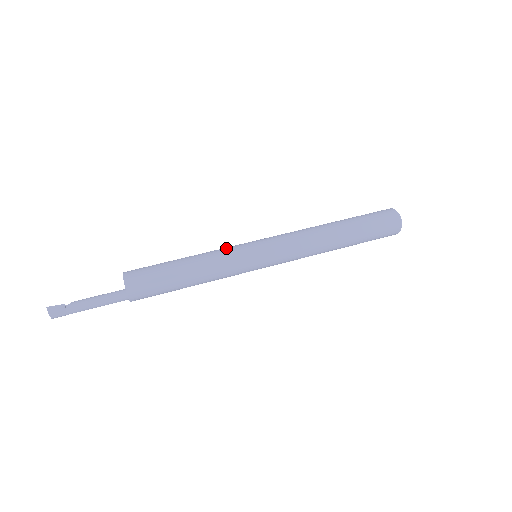
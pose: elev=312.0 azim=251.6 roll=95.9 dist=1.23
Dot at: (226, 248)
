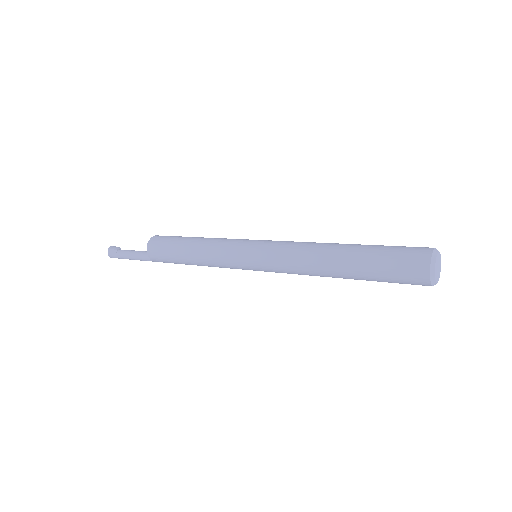
Dot at: occluded
